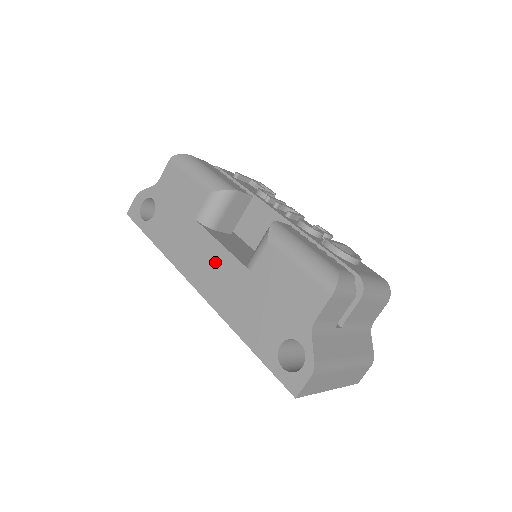
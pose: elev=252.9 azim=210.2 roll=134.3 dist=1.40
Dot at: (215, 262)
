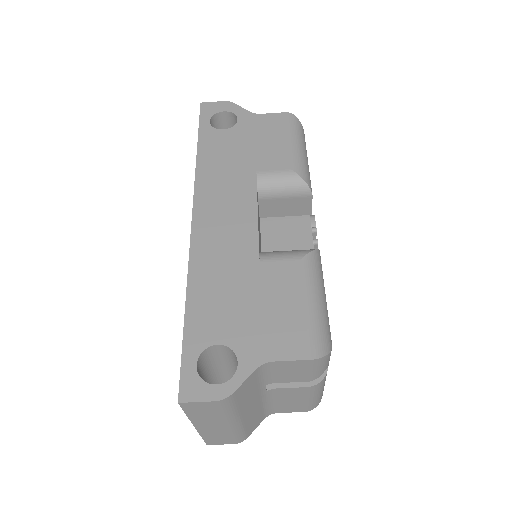
Dot at: (236, 219)
